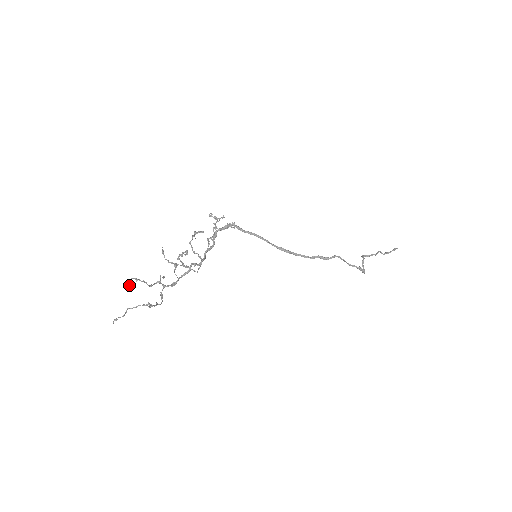
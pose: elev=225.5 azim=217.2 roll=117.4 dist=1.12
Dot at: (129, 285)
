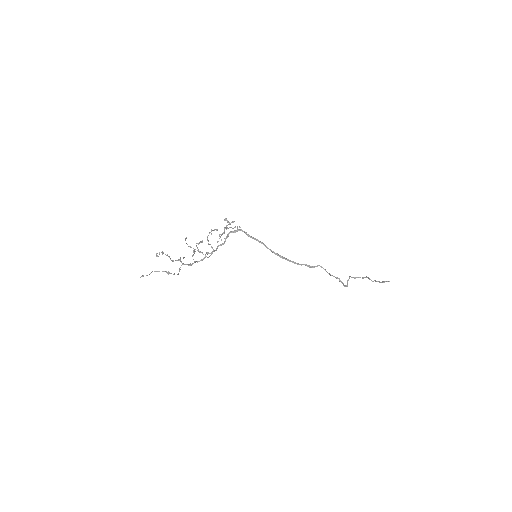
Dot at: (157, 256)
